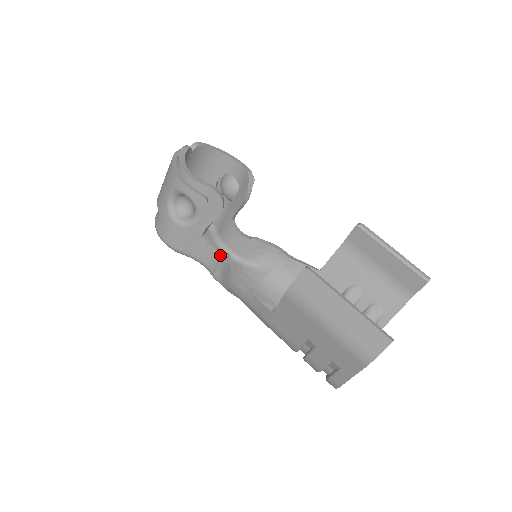
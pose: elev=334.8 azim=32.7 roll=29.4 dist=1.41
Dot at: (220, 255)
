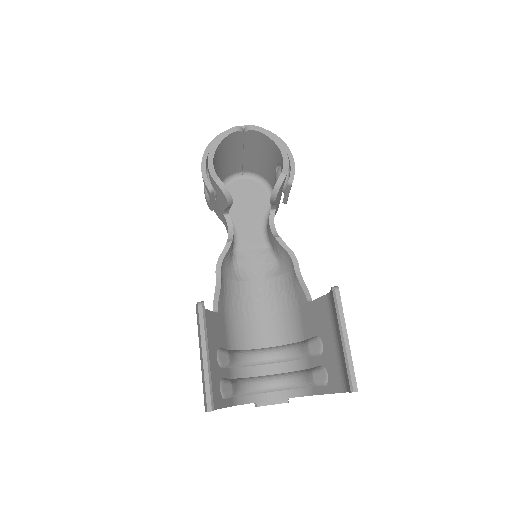
Dot at: (228, 239)
